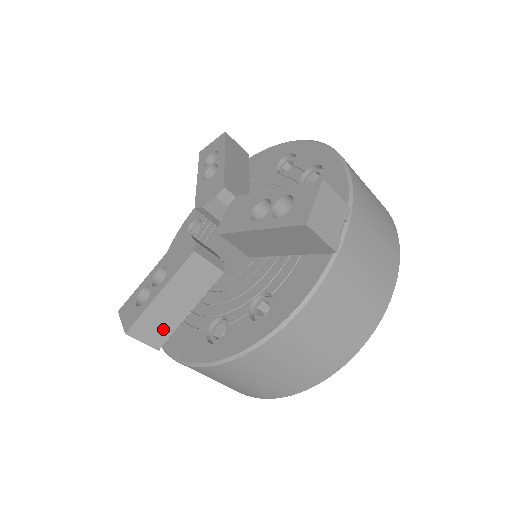
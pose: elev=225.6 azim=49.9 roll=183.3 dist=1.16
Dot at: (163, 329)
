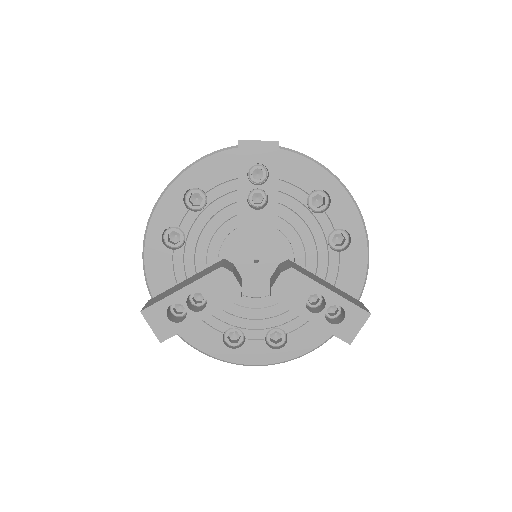
Dot at: occluded
